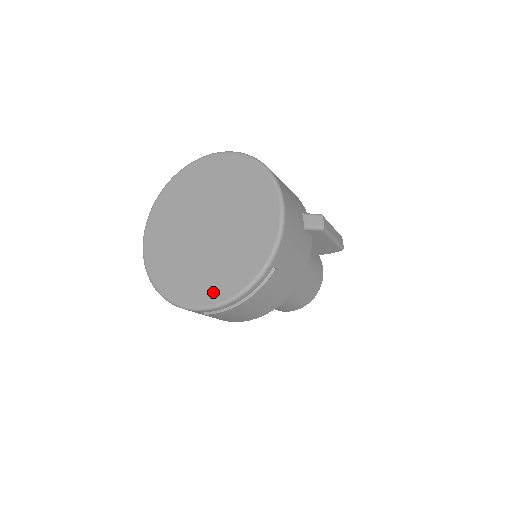
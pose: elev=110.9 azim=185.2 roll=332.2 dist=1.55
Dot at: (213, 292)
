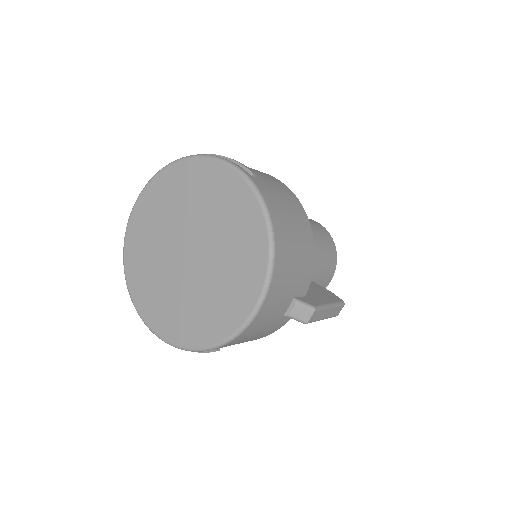
Dot at: (157, 320)
